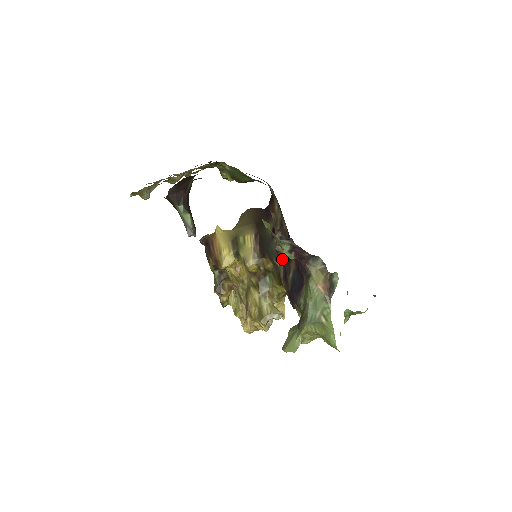
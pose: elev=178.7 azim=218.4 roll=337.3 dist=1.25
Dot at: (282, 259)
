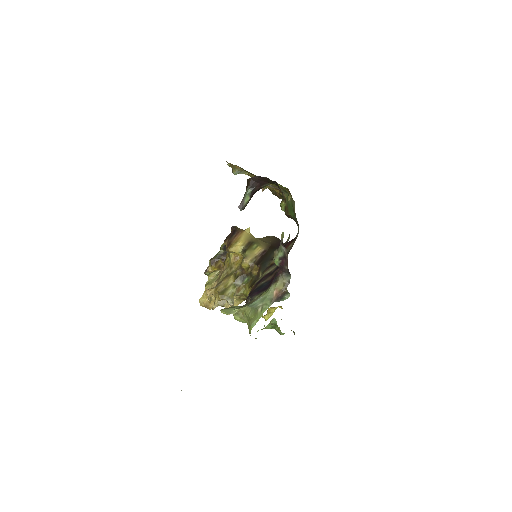
Dot at: (266, 273)
